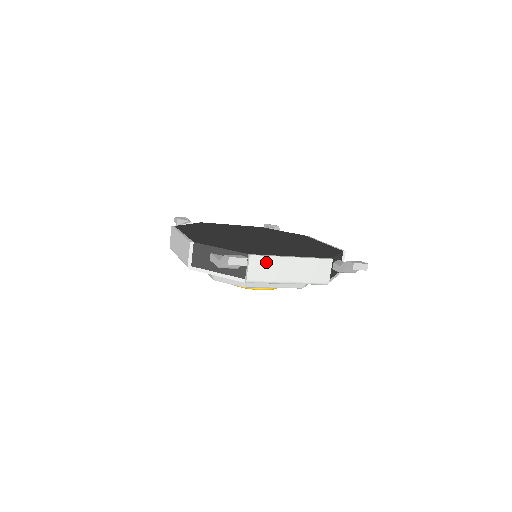
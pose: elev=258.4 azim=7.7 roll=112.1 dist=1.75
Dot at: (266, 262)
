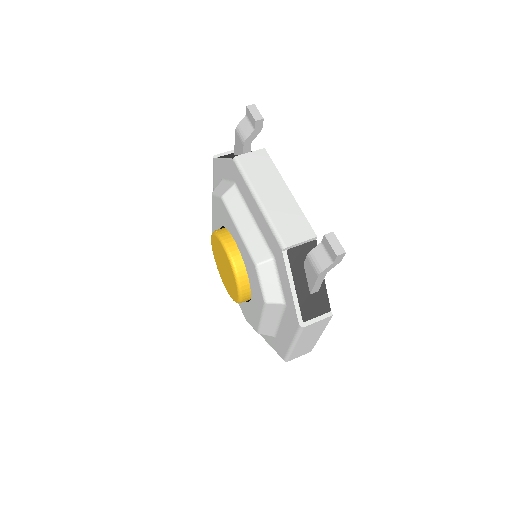
Dot at: (267, 166)
